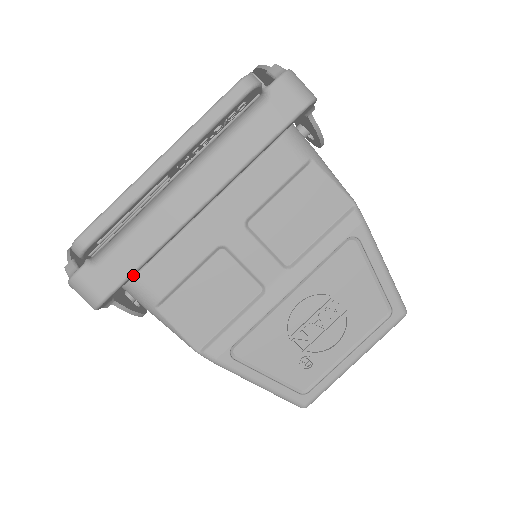
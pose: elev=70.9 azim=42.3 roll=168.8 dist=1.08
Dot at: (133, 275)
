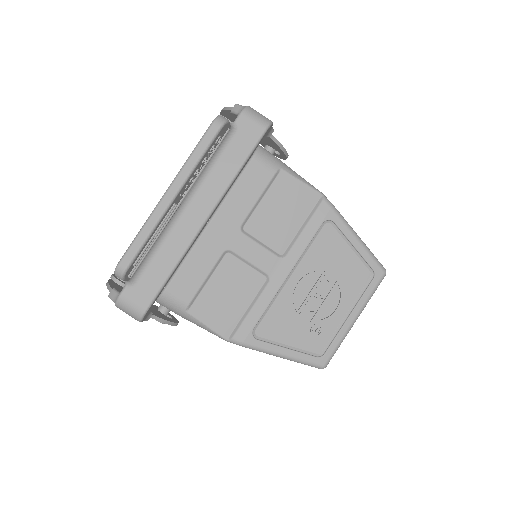
Dot at: occluded
